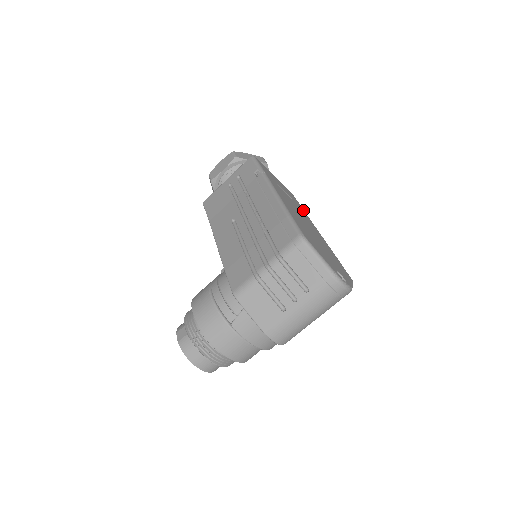
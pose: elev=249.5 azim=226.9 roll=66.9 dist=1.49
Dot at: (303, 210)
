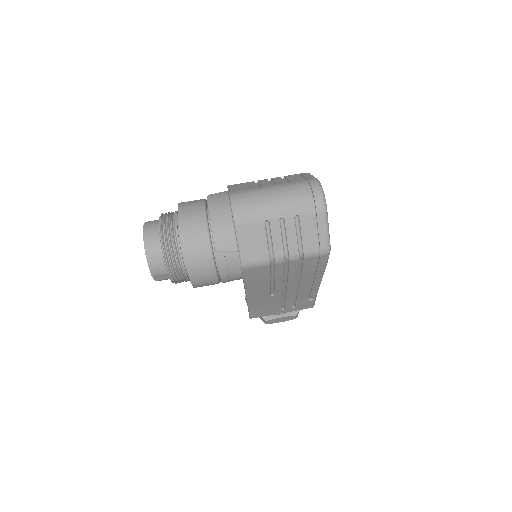
Dot at: occluded
